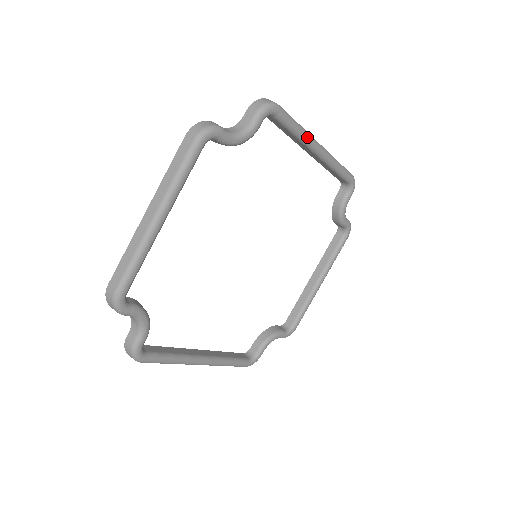
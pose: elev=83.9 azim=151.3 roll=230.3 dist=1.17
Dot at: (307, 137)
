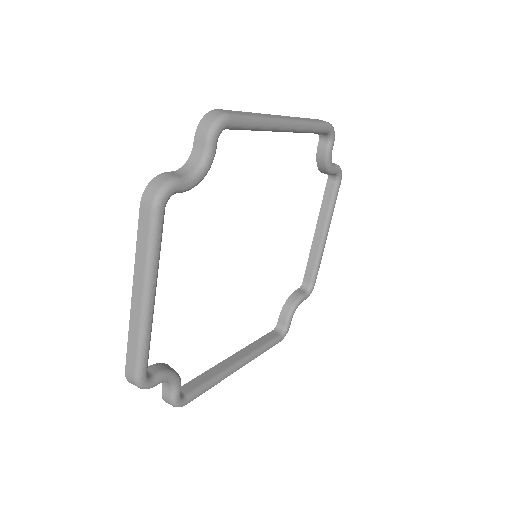
Dot at: (270, 124)
